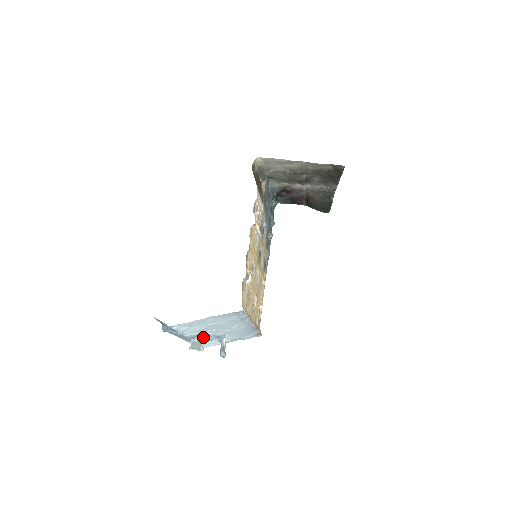
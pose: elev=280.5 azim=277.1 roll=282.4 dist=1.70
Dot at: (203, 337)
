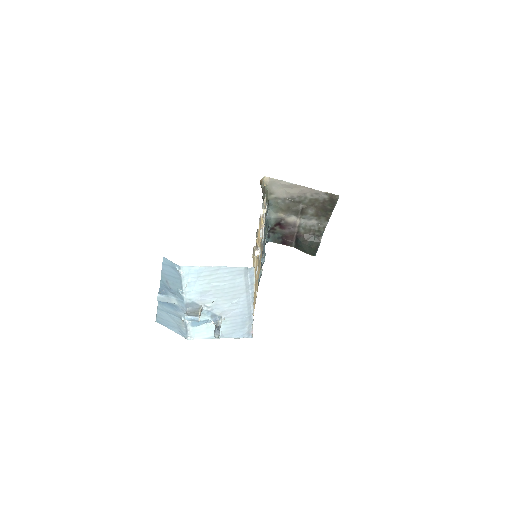
Dot at: (201, 307)
